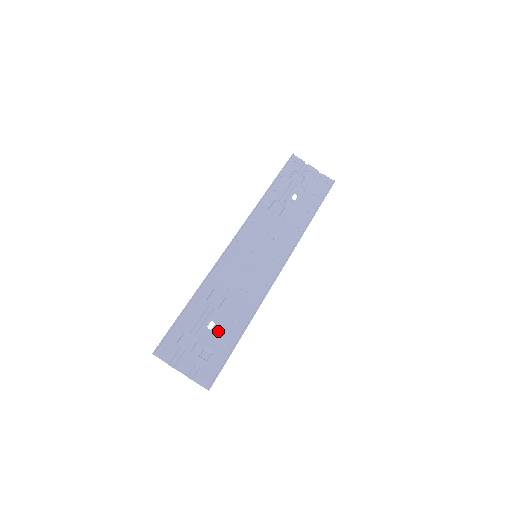
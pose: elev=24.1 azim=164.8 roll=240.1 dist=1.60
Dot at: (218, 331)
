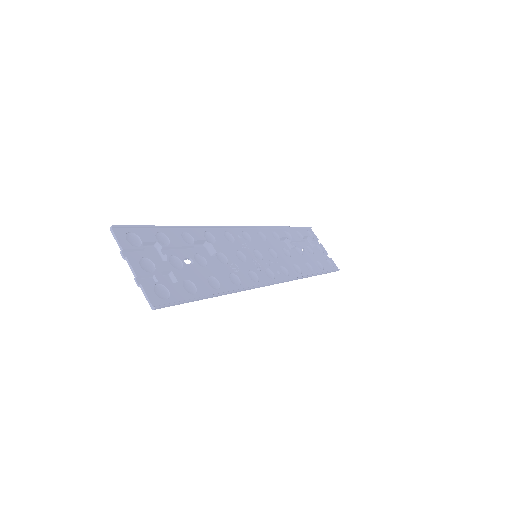
Dot at: (194, 271)
